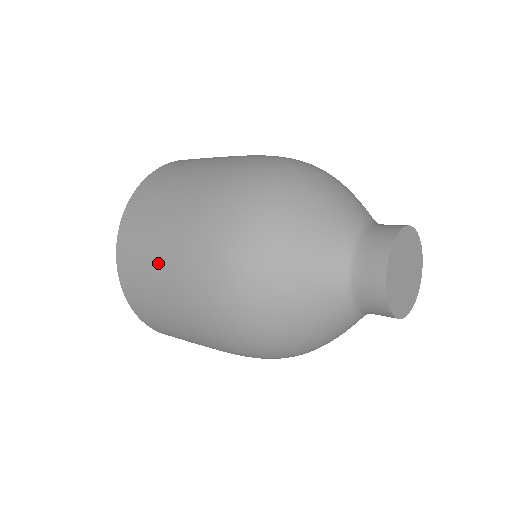
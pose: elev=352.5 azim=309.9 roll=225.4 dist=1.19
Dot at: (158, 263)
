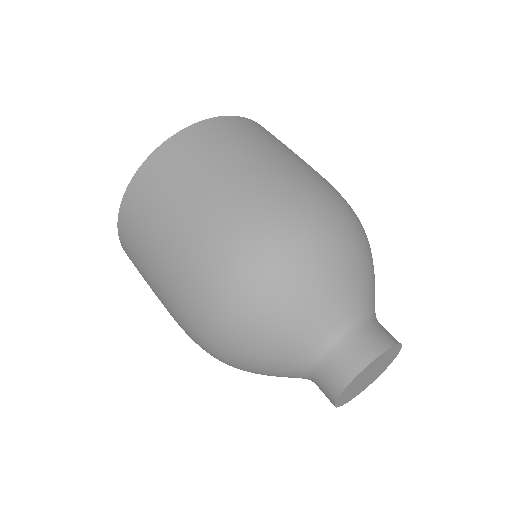
Dot at: (150, 276)
